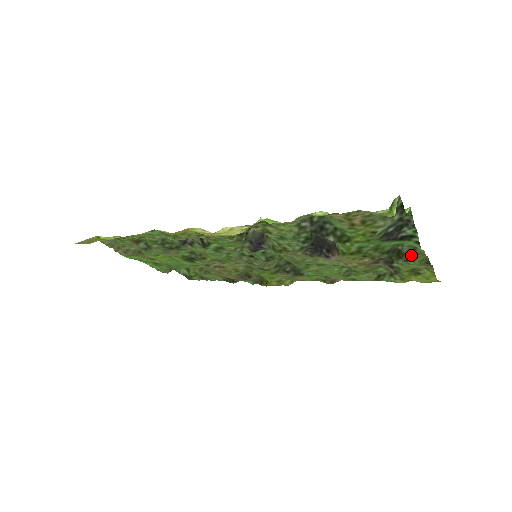
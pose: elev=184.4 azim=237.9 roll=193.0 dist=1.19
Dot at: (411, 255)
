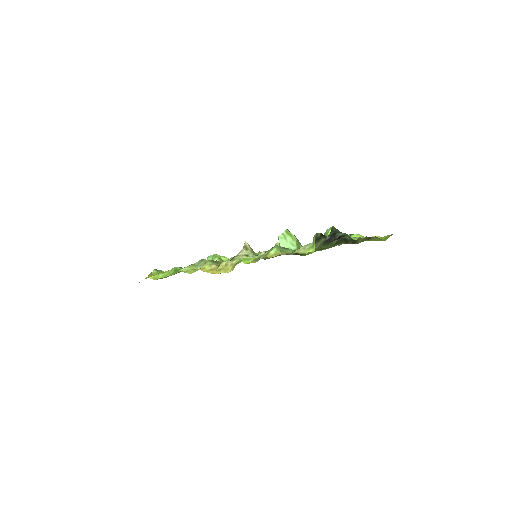
Dot at: (353, 240)
